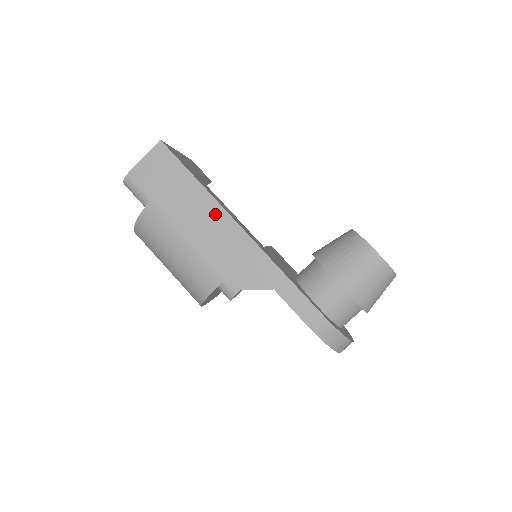
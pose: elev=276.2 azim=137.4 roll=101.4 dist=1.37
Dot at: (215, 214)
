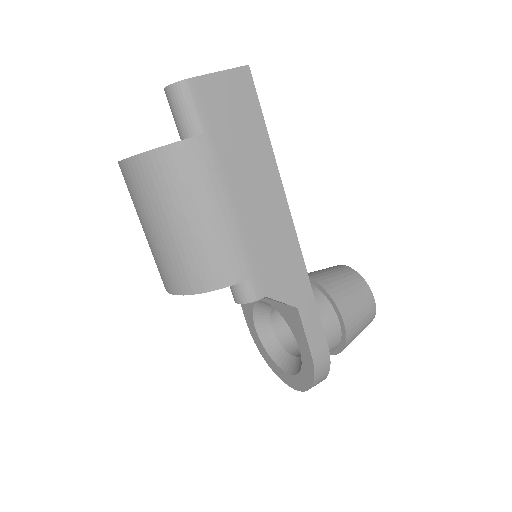
Dot at: (273, 193)
